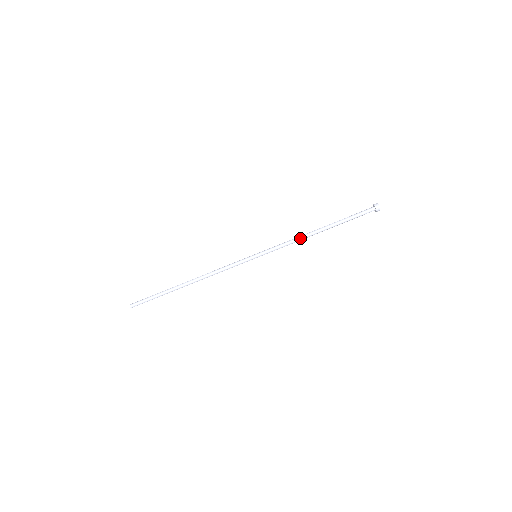
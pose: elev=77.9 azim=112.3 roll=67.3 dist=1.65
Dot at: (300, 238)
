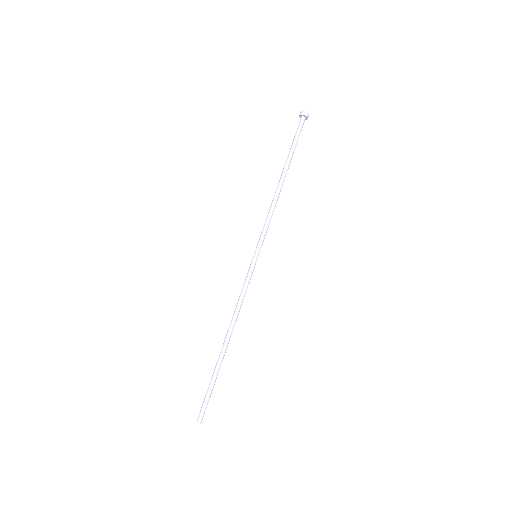
Dot at: (272, 202)
